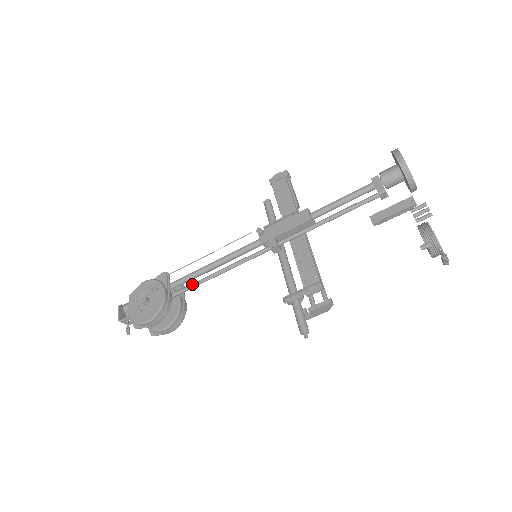
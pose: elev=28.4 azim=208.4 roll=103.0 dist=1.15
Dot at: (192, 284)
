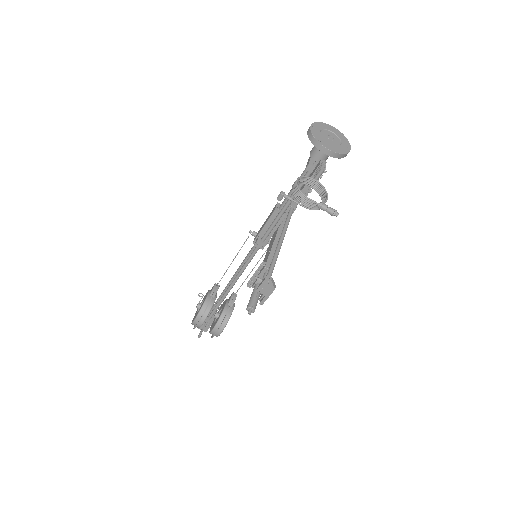
Dot at: occluded
